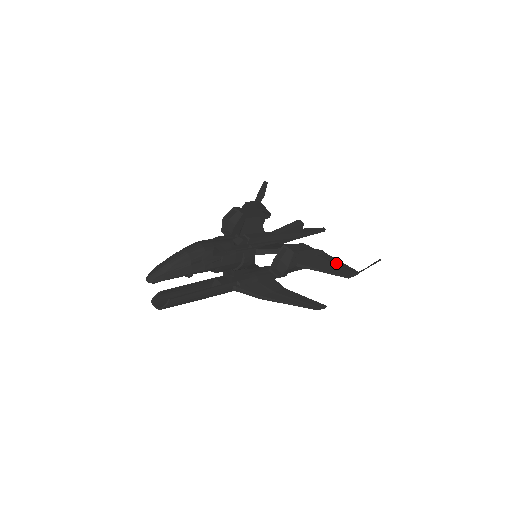
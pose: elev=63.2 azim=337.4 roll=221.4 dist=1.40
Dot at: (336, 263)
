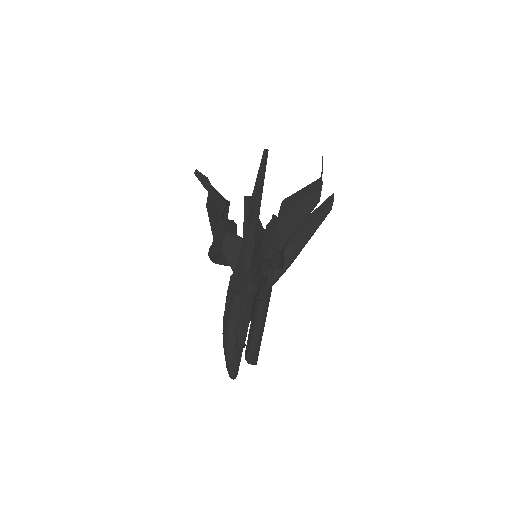
Dot at: (300, 200)
